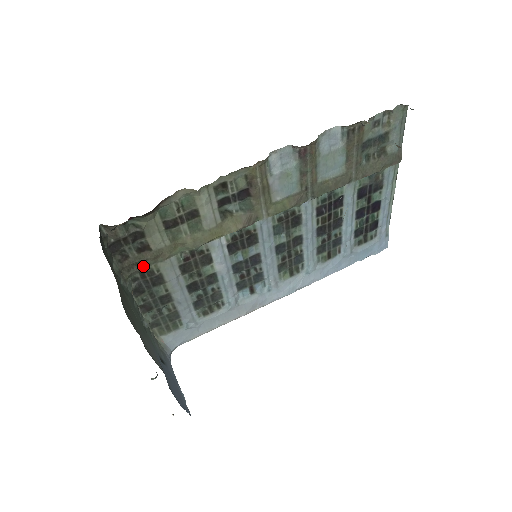
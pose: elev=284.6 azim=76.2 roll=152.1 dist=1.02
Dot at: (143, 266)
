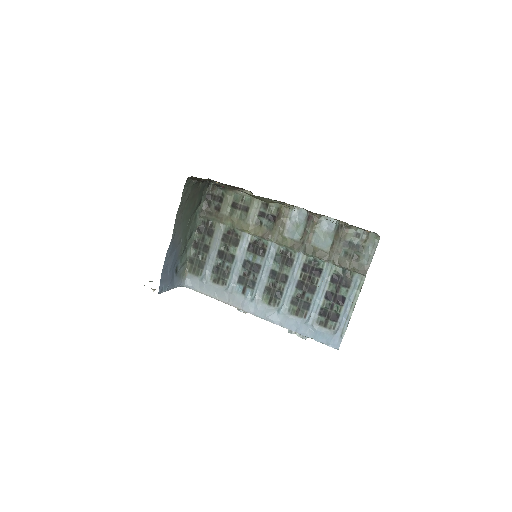
Dot at: (211, 218)
